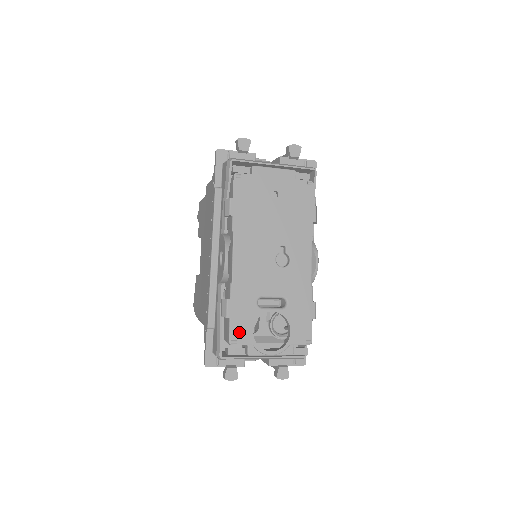
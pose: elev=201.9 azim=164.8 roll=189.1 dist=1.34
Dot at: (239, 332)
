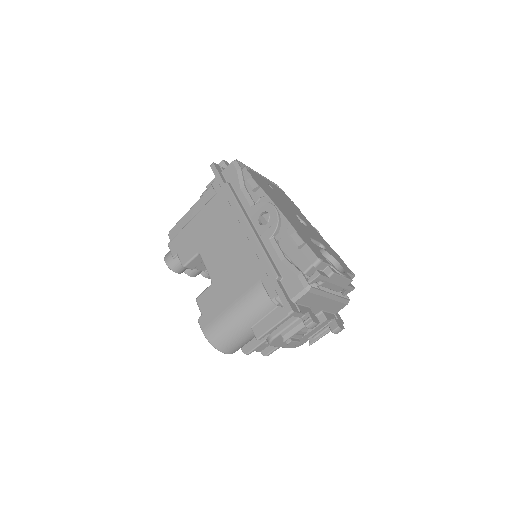
Dot at: (318, 254)
